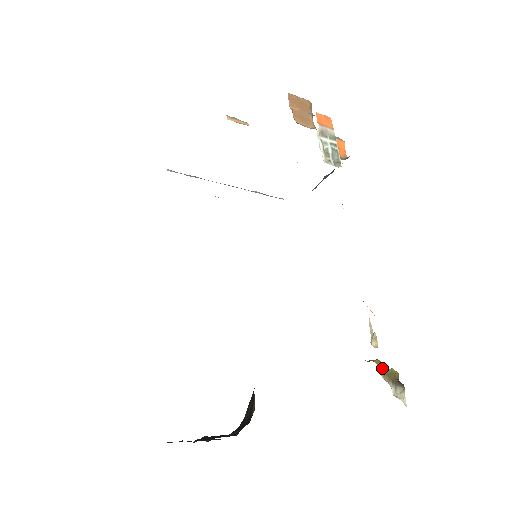
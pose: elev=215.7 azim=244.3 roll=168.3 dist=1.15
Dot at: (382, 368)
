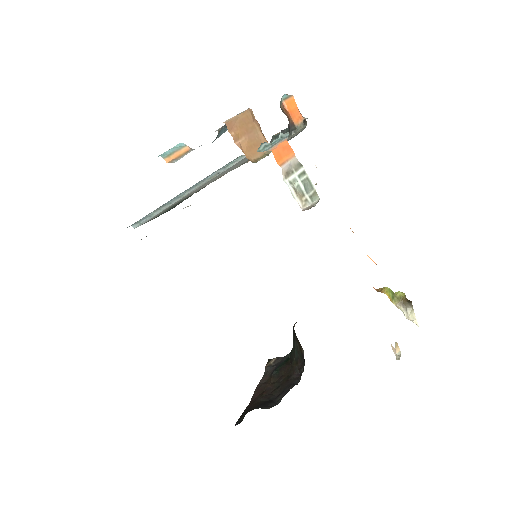
Dot at: (391, 294)
